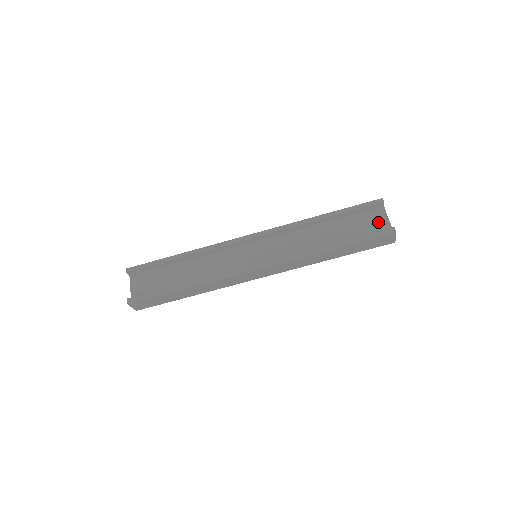
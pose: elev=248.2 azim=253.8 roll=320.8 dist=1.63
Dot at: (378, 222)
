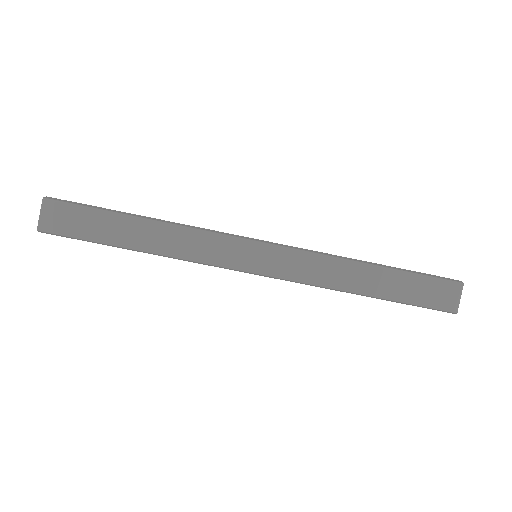
Dot at: occluded
